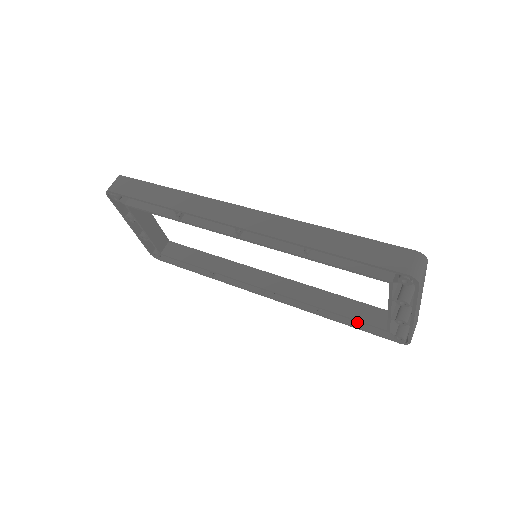
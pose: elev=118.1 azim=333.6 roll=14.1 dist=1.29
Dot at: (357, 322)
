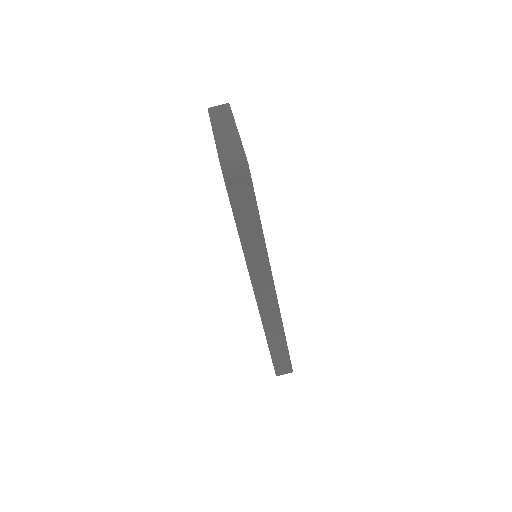
Dot at: occluded
